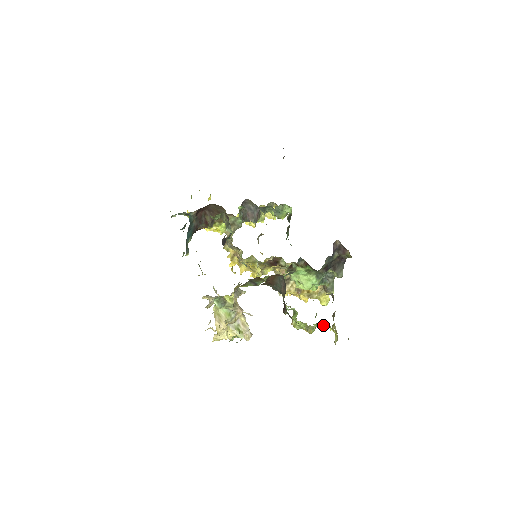
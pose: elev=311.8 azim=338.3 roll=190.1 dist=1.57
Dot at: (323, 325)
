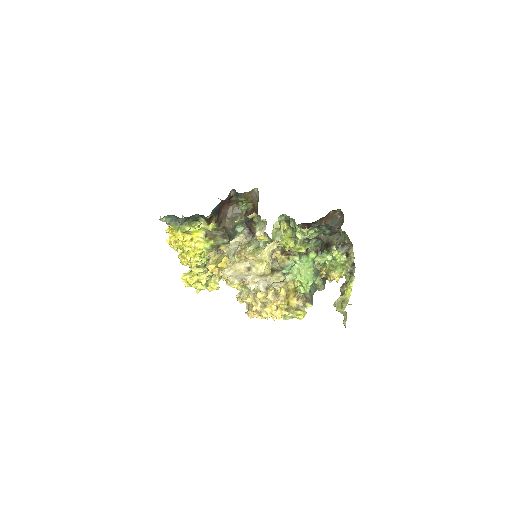
Dot at: (354, 268)
